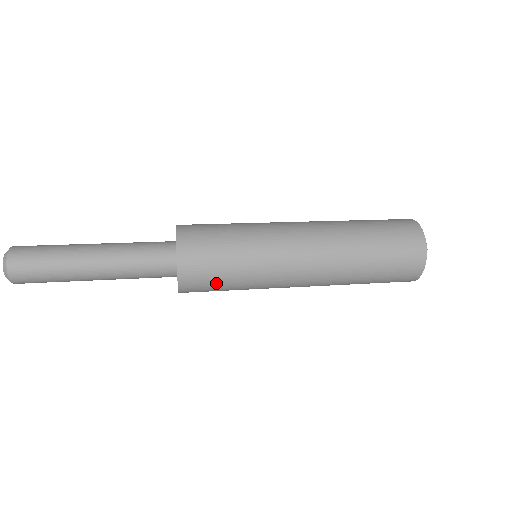
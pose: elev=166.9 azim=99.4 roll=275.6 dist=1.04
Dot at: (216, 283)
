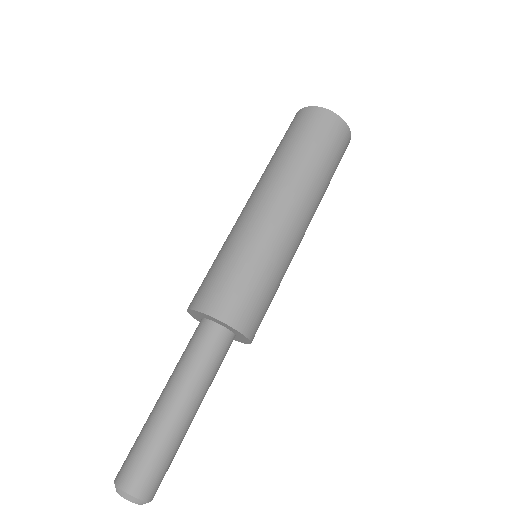
Dot at: occluded
